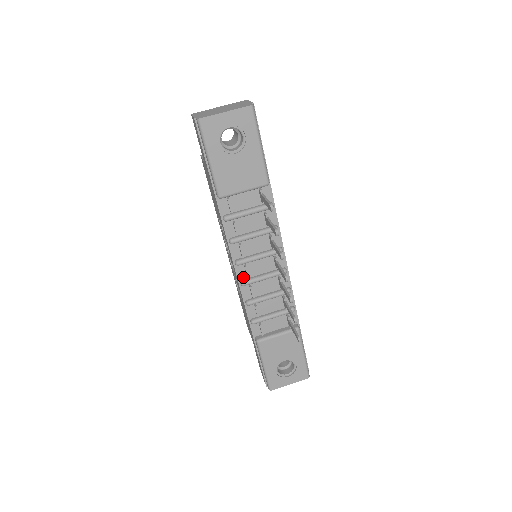
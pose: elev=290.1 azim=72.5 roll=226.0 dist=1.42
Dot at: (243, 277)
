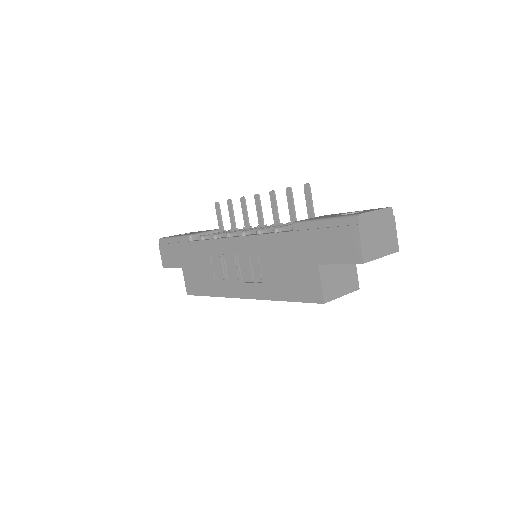
Dot at: occluded
